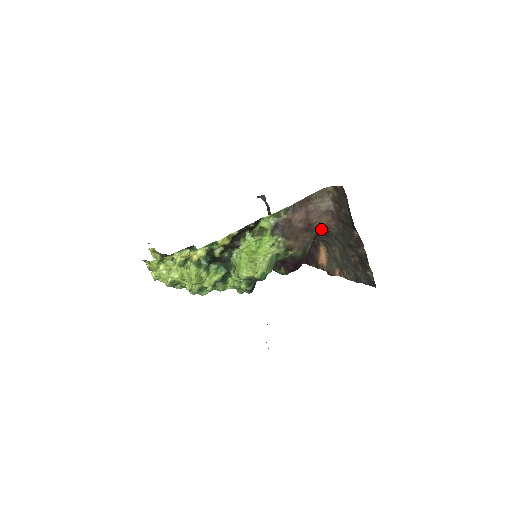
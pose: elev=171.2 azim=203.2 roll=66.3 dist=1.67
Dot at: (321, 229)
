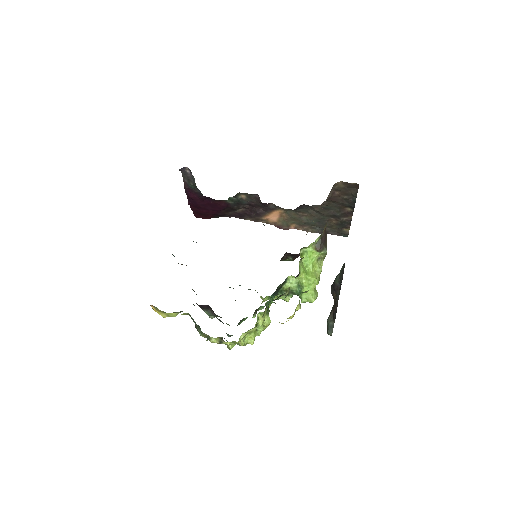
Dot at: (300, 205)
